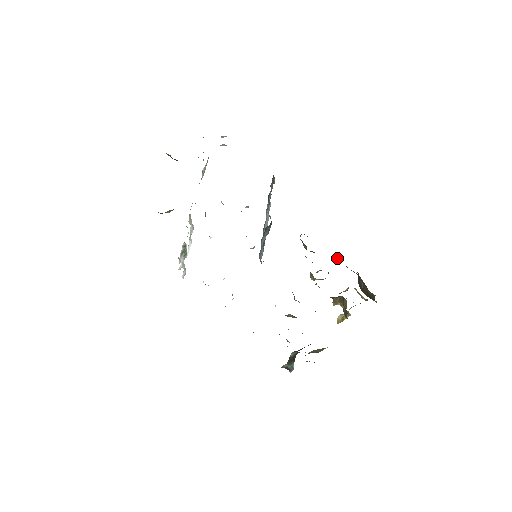
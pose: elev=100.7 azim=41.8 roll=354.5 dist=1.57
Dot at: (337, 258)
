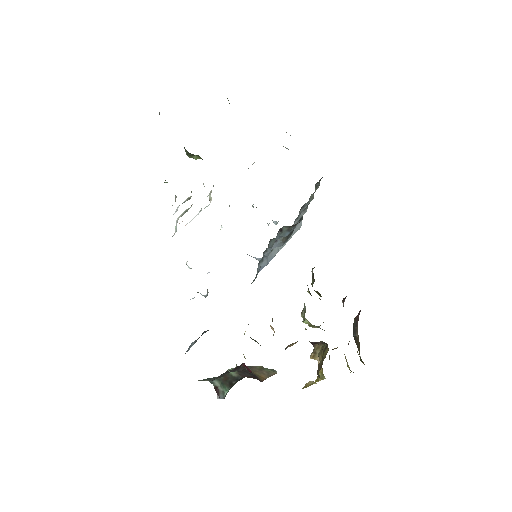
Dot at: occluded
